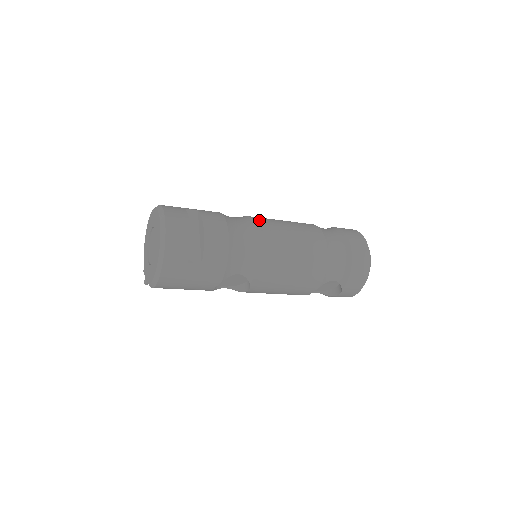
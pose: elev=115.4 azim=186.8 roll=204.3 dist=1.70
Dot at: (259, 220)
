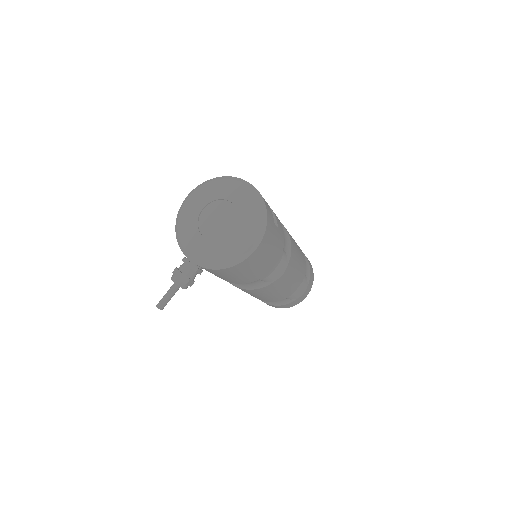
Dot at: occluded
